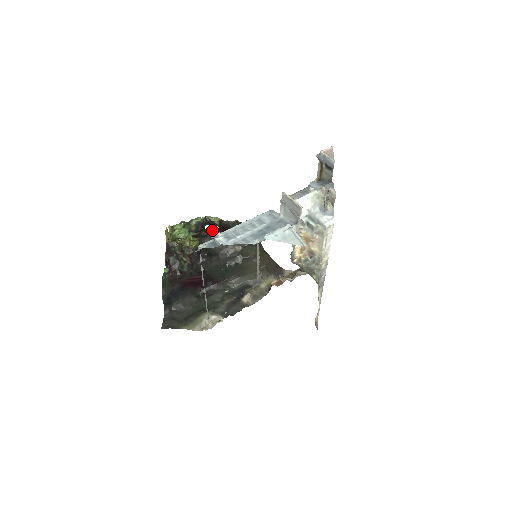
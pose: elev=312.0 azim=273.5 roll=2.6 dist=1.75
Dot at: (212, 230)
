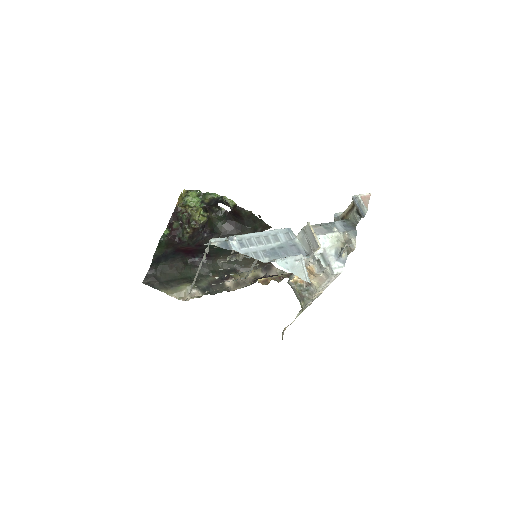
Dot at: (223, 209)
